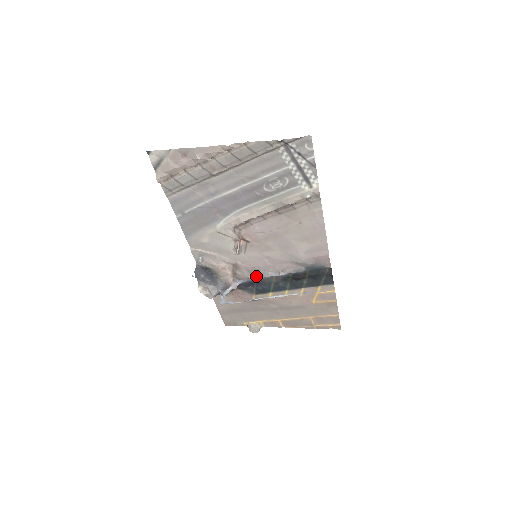
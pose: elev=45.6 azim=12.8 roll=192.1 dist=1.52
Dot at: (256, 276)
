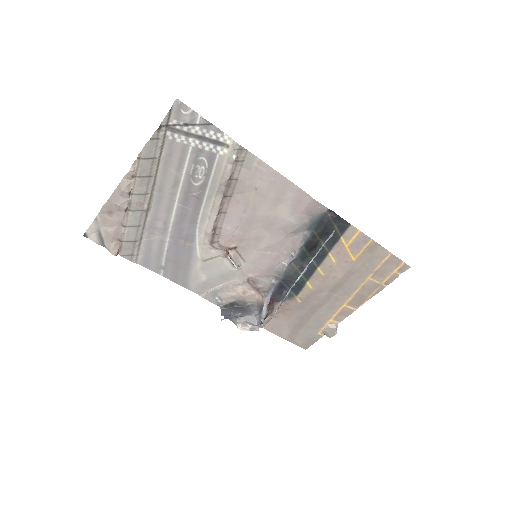
Dot at: (276, 276)
